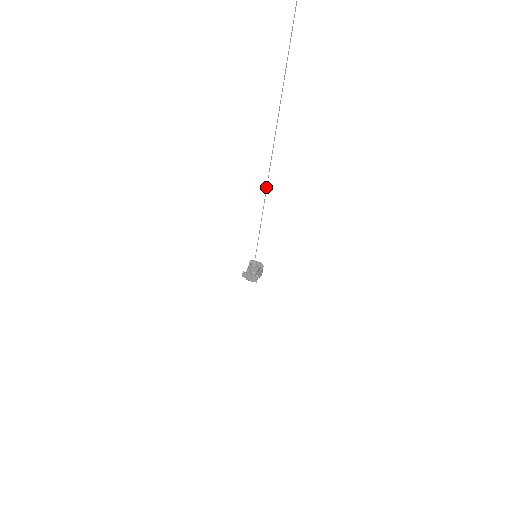
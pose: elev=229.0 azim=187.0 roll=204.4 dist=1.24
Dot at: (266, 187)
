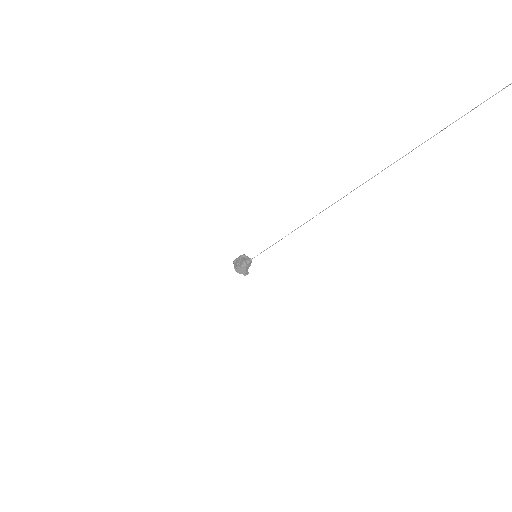
Dot at: (312, 218)
